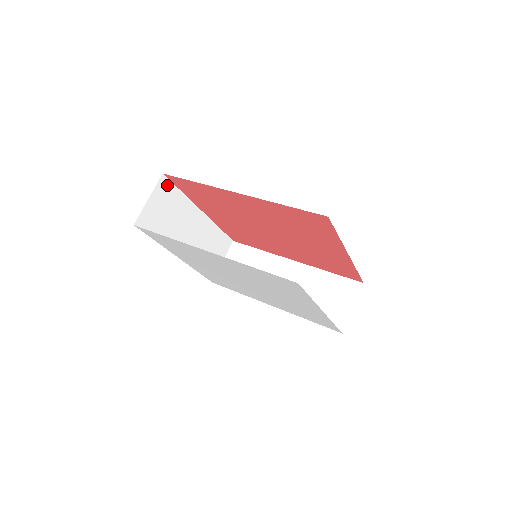
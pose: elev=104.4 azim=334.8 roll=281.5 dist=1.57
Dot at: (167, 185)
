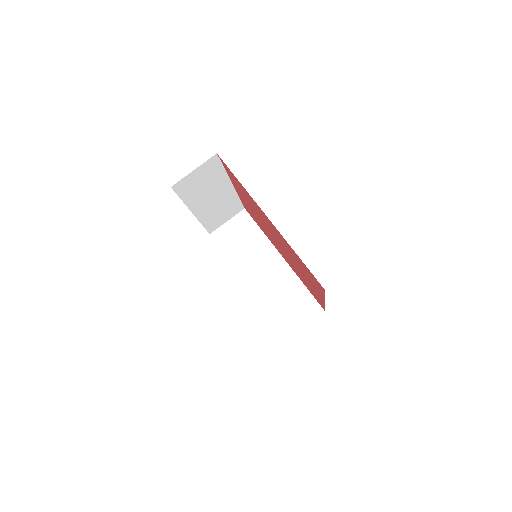
Dot at: (215, 162)
